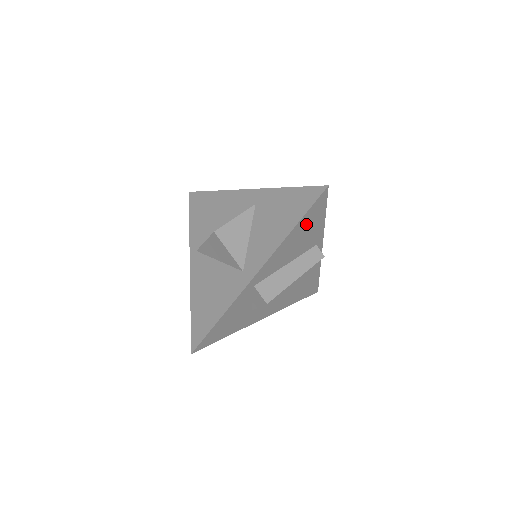
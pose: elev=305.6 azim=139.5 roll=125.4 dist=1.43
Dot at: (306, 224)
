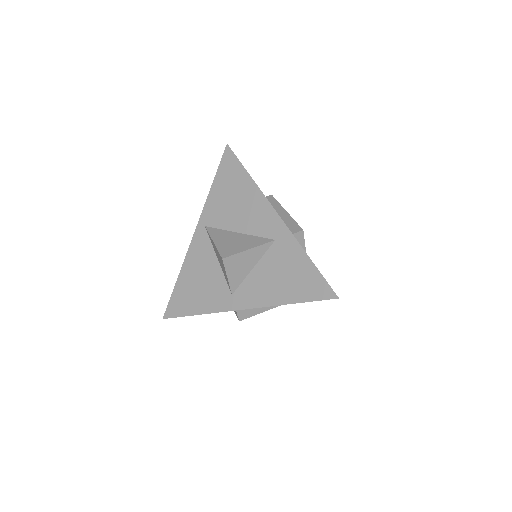
Dot at: occluded
